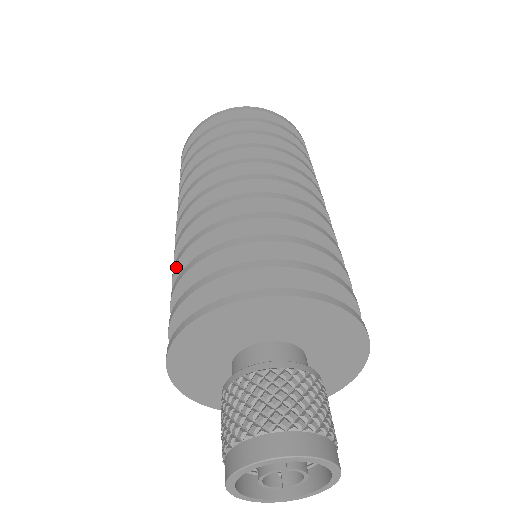
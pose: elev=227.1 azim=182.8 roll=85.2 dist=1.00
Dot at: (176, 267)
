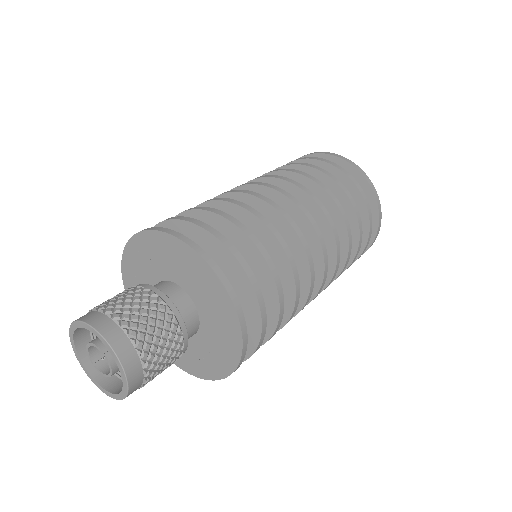
Dot at: (204, 203)
